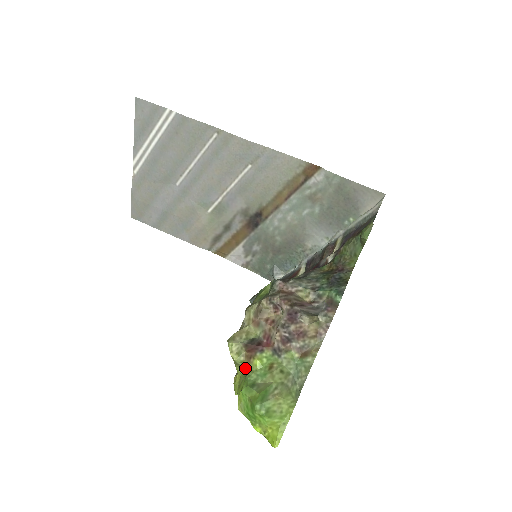
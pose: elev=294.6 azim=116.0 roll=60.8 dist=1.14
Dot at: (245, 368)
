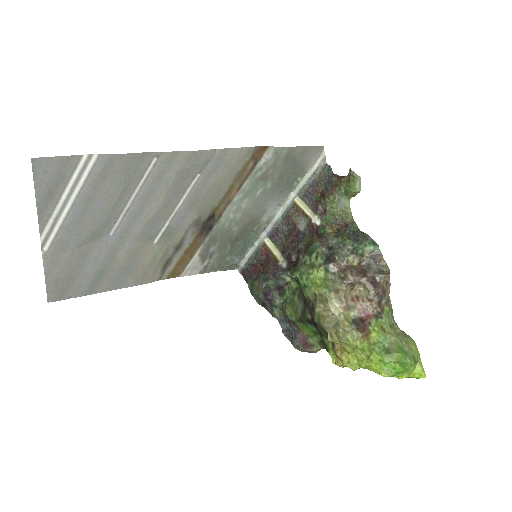
Dot at: (358, 346)
